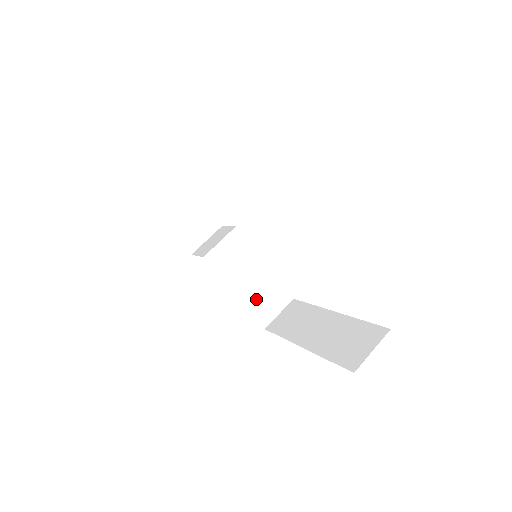
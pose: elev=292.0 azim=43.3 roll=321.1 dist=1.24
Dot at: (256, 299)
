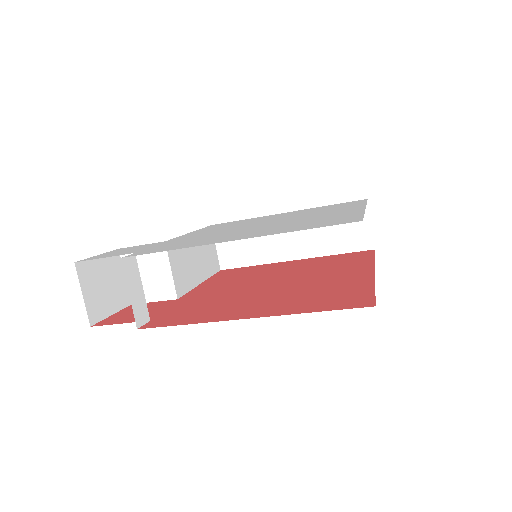
Dot at: (206, 263)
